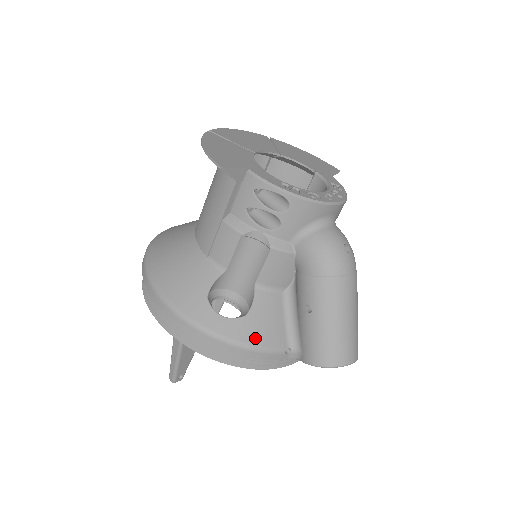
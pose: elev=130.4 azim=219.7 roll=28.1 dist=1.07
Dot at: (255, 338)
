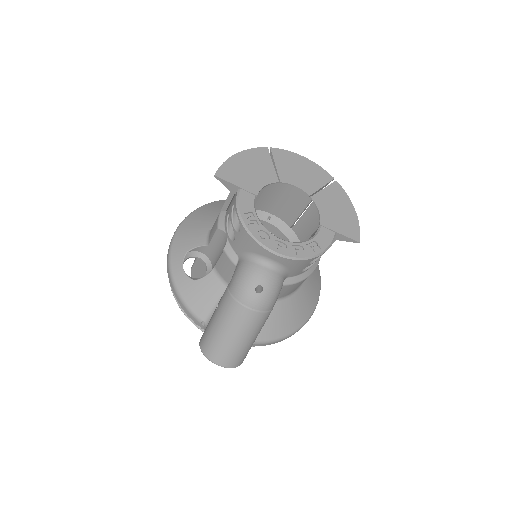
Dot at: (188, 297)
